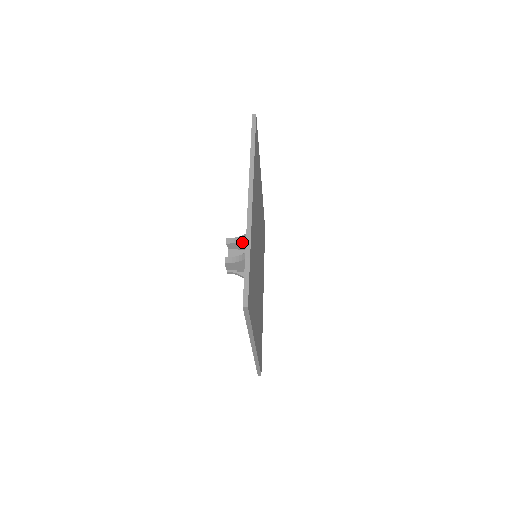
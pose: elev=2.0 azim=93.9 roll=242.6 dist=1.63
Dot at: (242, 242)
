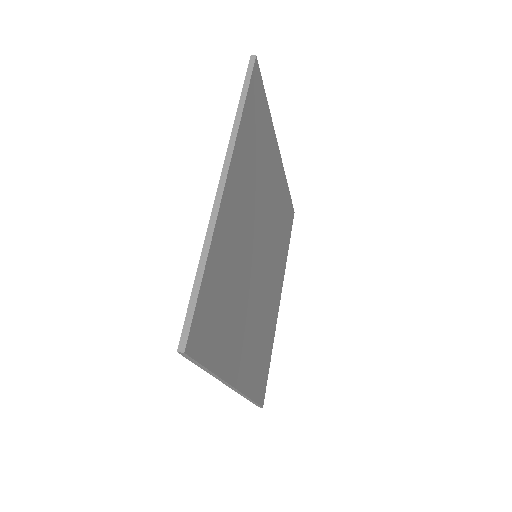
Dot at: occluded
